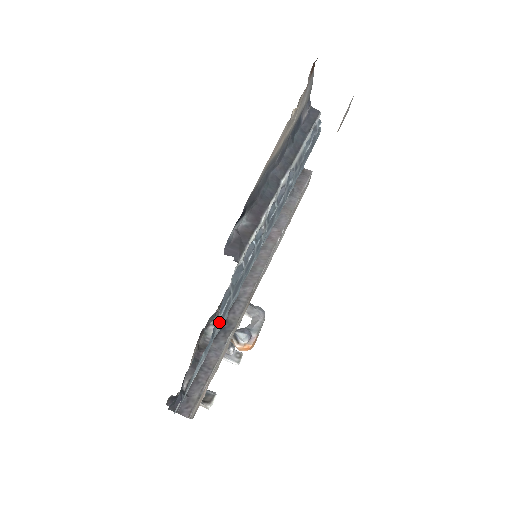
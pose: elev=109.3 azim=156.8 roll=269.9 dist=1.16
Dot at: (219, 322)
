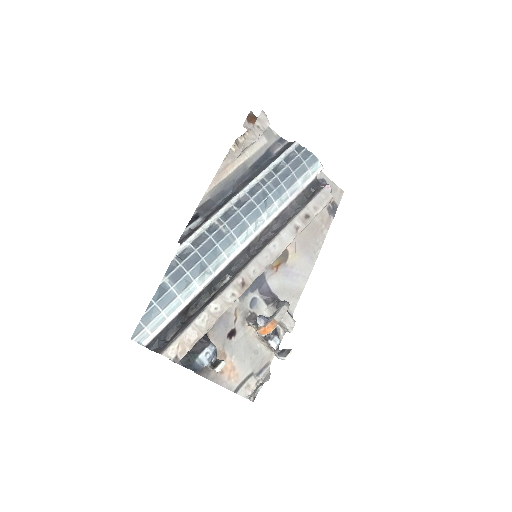
Dot at: (169, 283)
